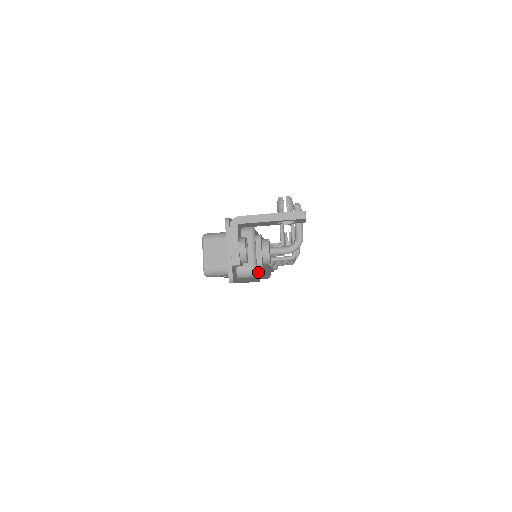
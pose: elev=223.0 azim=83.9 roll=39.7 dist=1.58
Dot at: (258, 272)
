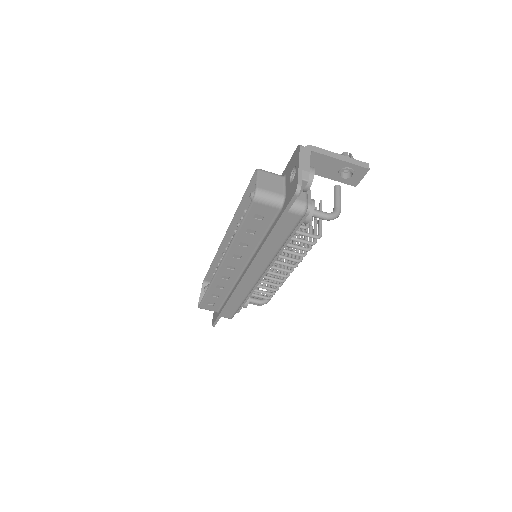
Dot at: occluded
